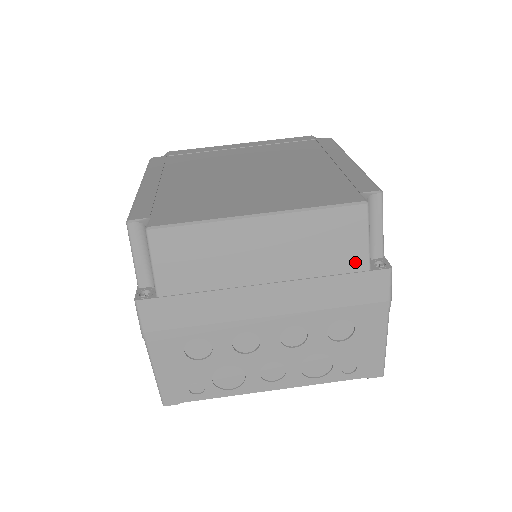
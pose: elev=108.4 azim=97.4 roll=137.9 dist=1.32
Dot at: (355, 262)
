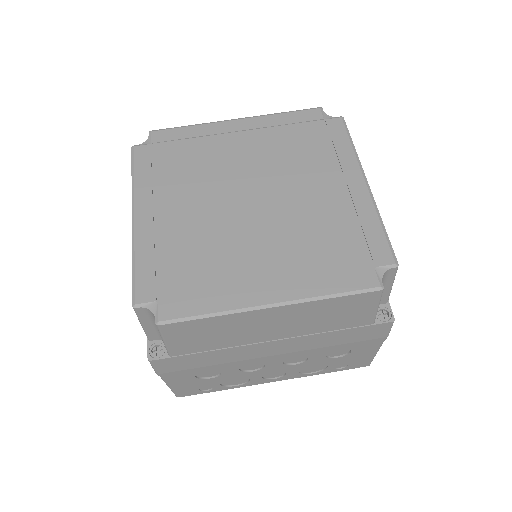
Dot at: (361, 321)
